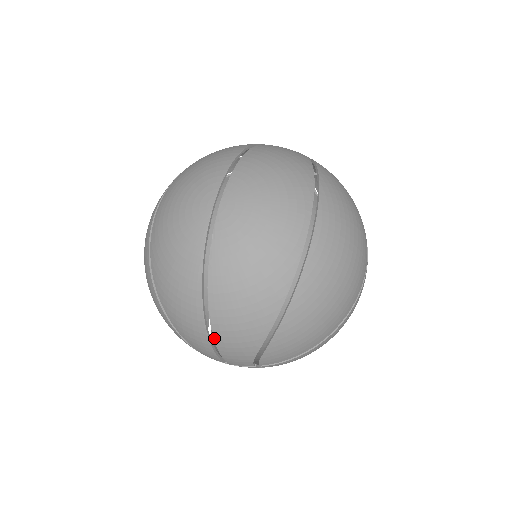
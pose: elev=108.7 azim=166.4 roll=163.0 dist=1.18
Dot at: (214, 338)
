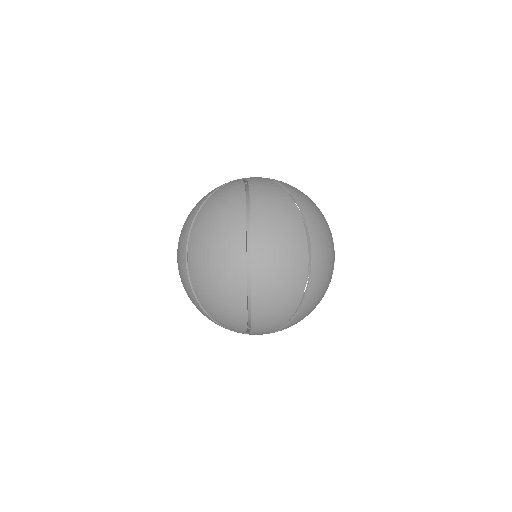
Dot at: occluded
